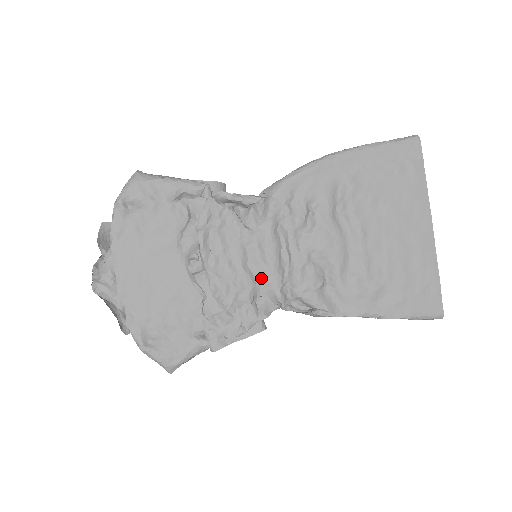
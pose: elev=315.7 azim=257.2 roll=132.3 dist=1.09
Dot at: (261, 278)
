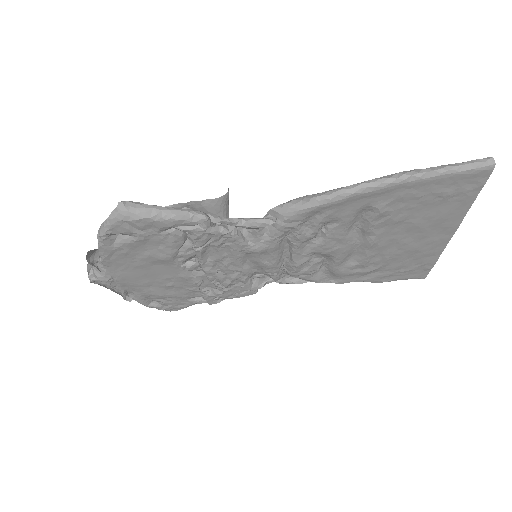
Dot at: (259, 268)
